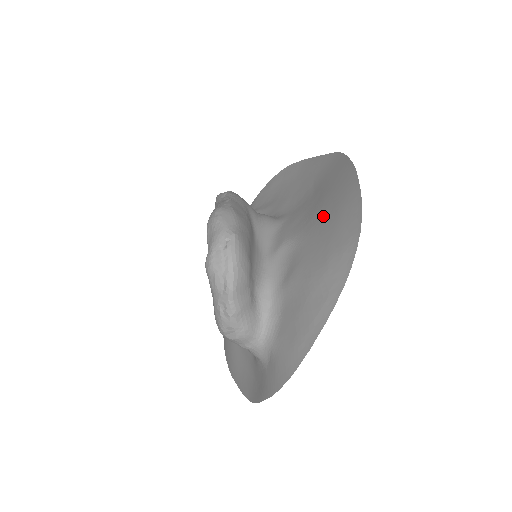
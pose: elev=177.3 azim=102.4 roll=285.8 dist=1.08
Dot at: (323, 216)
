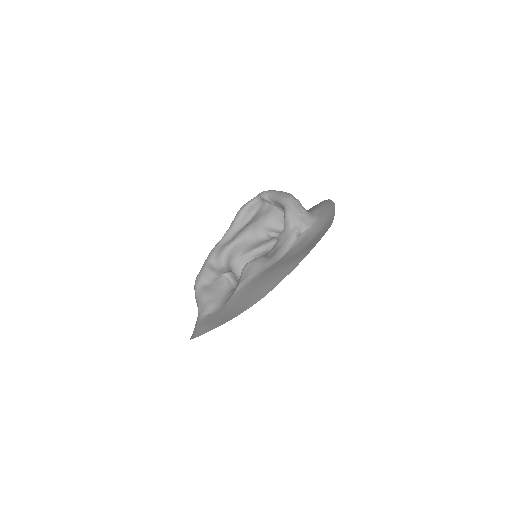
Dot at: occluded
